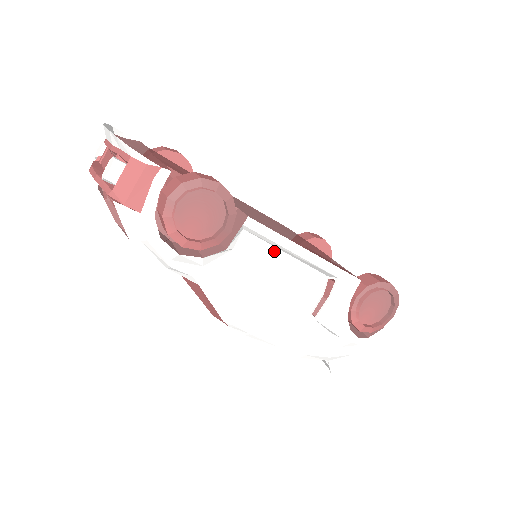
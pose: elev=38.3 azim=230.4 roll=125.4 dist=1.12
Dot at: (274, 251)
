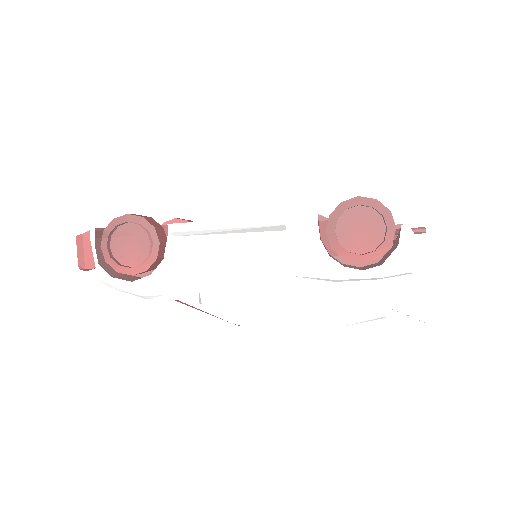
Dot at: (215, 238)
